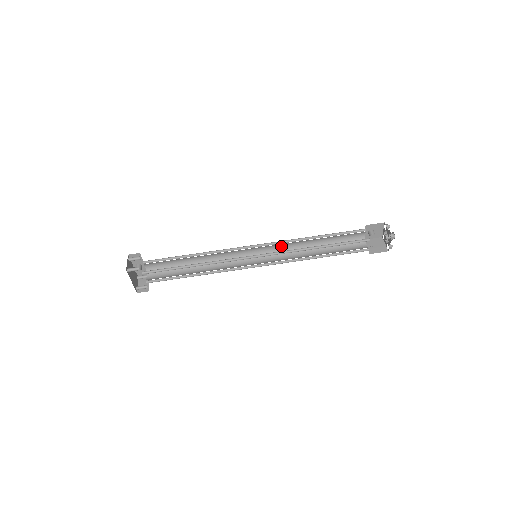
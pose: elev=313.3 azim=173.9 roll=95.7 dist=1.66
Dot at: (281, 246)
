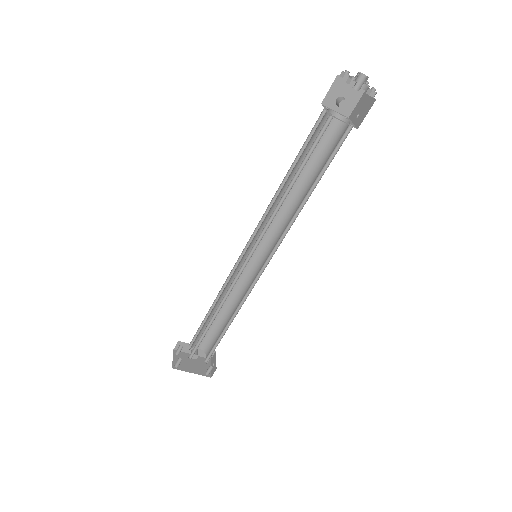
Dot at: occluded
